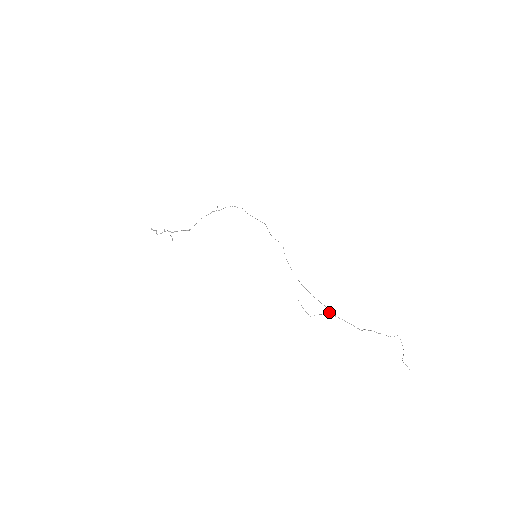
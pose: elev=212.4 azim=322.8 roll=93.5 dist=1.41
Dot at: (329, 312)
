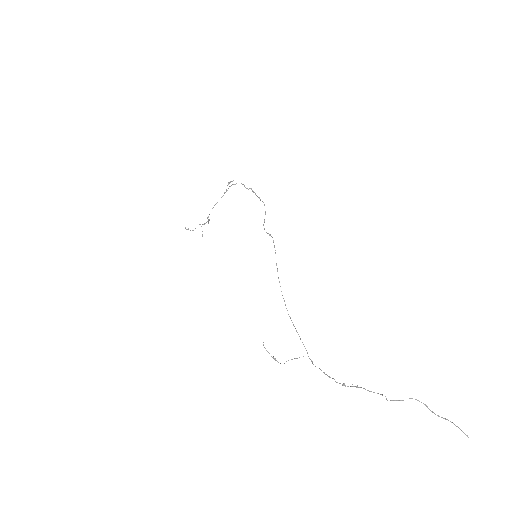
Dot at: occluded
